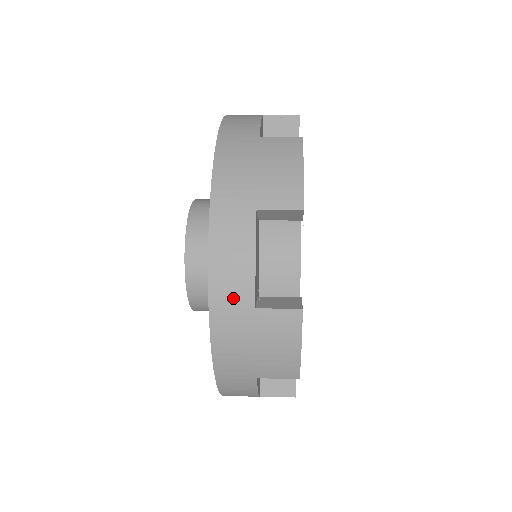
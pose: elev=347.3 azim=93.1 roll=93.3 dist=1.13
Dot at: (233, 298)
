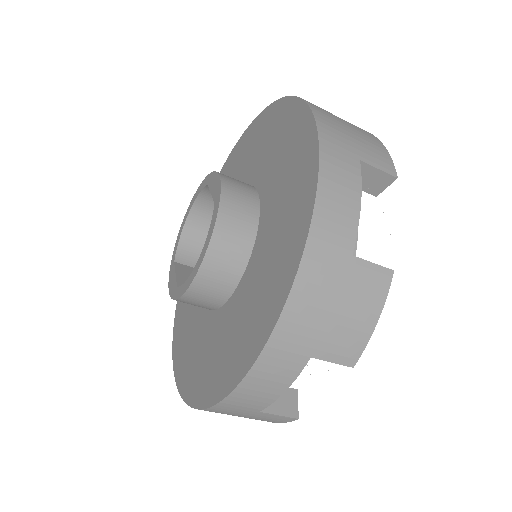
Dot at: occluded
